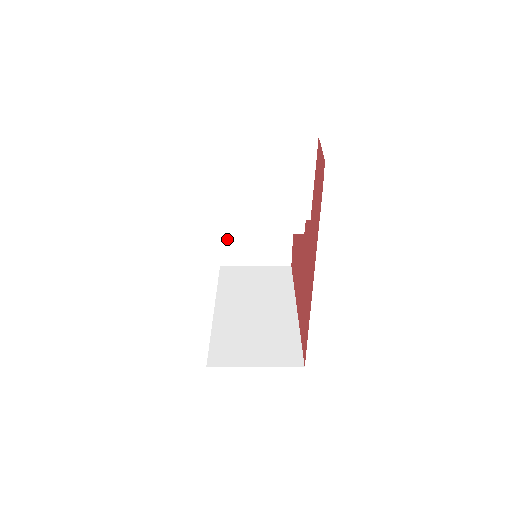
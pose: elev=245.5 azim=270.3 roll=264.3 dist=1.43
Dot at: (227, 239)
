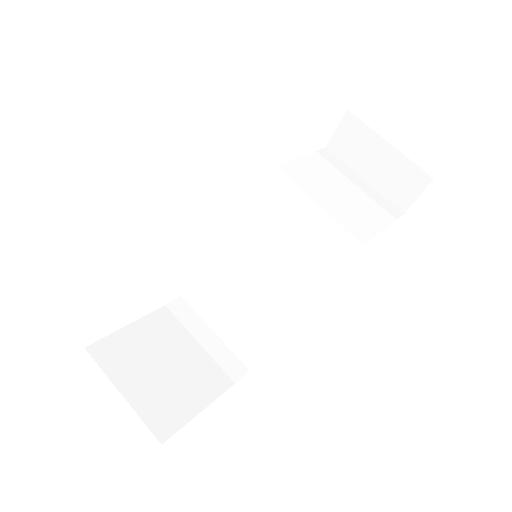
Dot at: (135, 334)
